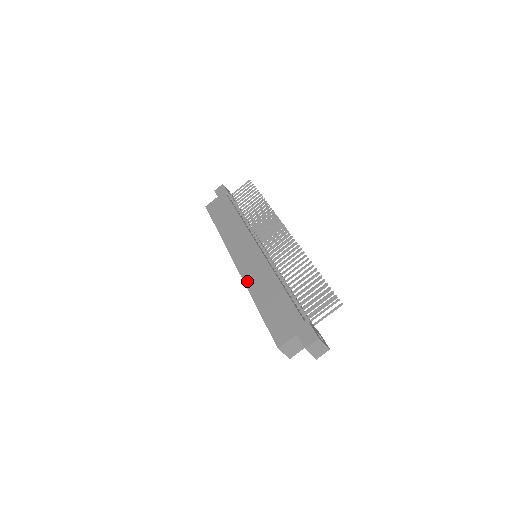
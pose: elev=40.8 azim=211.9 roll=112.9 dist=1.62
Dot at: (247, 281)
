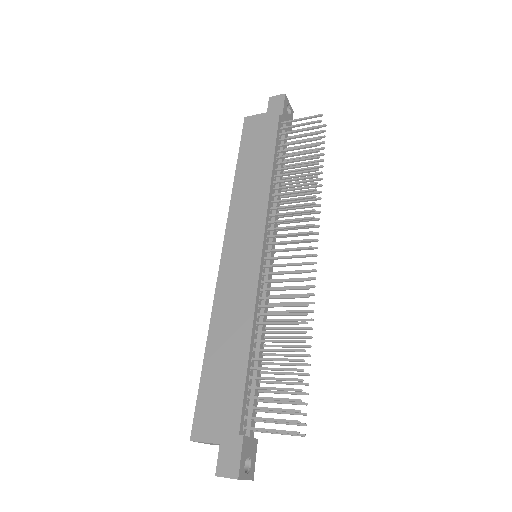
Dot at: (218, 297)
